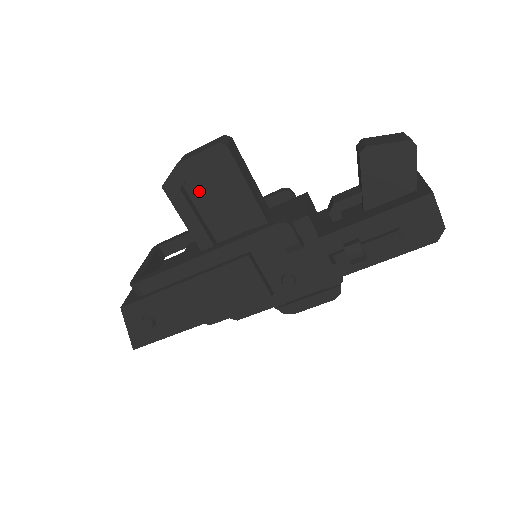
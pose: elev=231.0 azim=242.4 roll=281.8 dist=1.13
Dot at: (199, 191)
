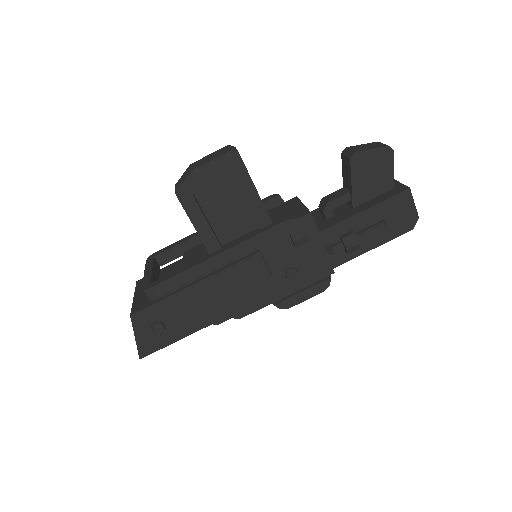
Dot at: (208, 196)
